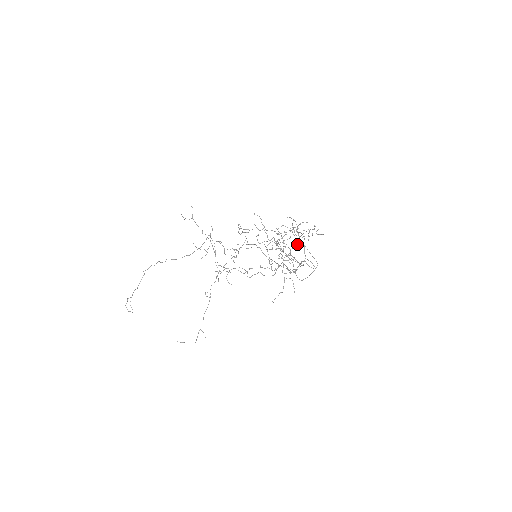
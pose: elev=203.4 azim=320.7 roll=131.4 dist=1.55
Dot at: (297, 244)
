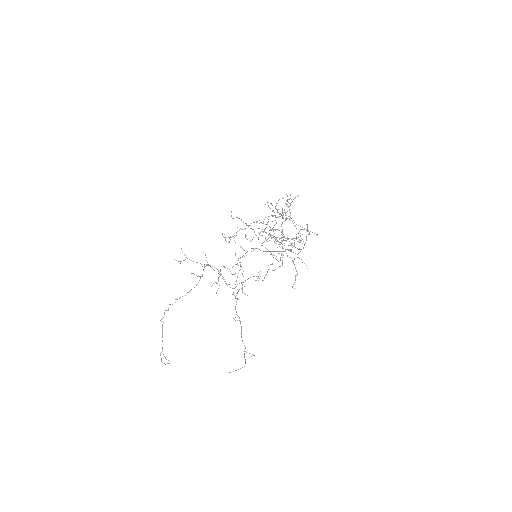
Dot at: occluded
